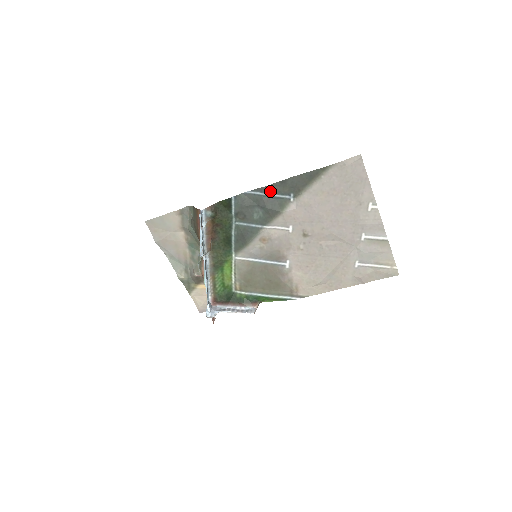
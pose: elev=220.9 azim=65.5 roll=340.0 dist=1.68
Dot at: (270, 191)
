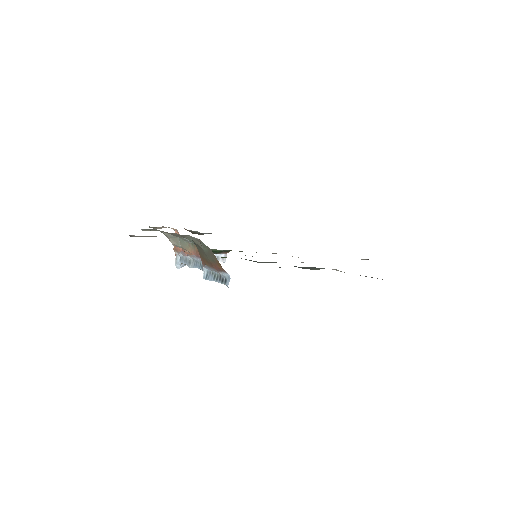
Dot at: occluded
